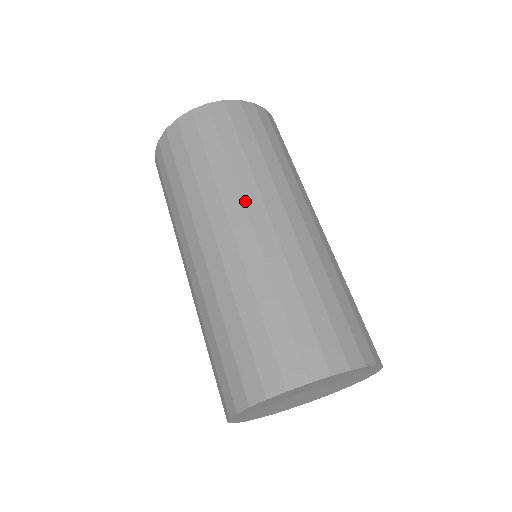
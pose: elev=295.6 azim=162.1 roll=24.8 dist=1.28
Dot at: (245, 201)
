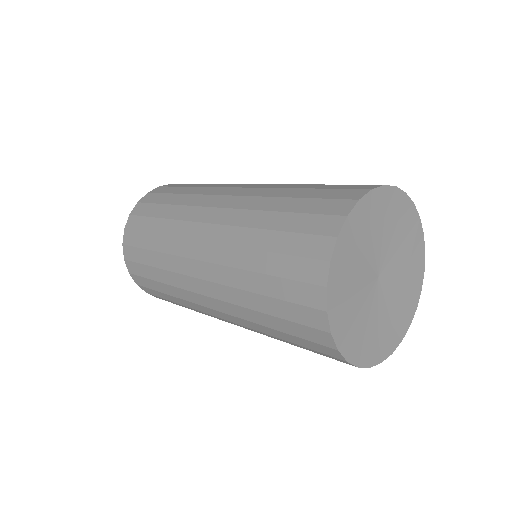
Dot at: (227, 187)
